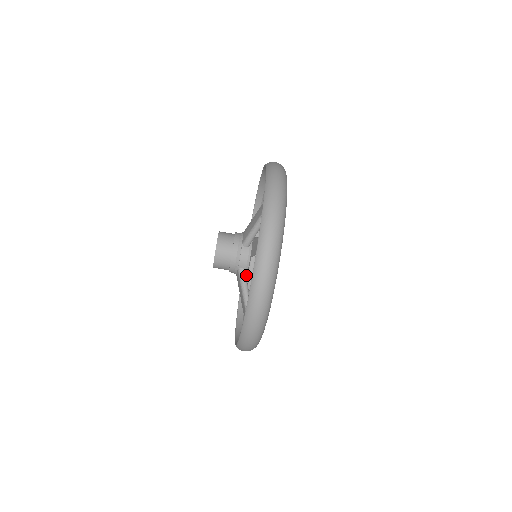
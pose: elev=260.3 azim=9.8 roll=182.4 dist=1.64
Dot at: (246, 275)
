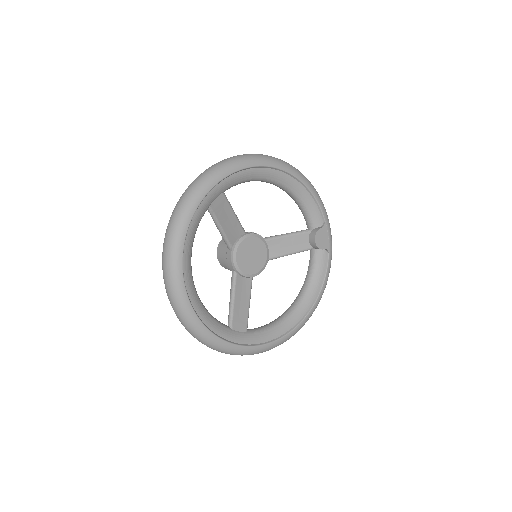
Dot at: occluded
